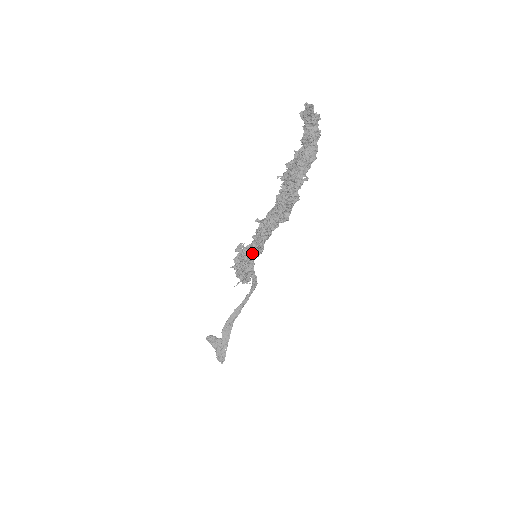
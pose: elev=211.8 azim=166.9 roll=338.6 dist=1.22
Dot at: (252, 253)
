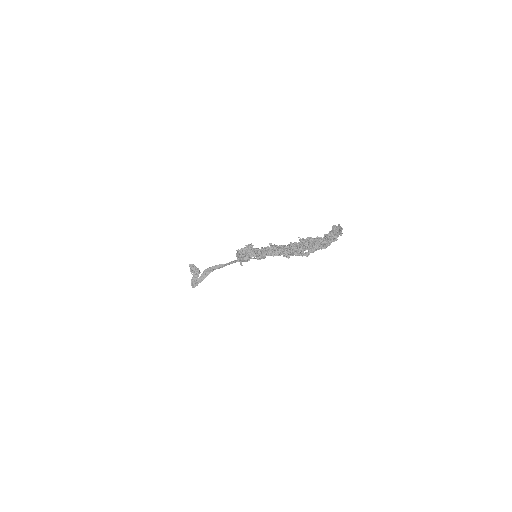
Dot at: (255, 254)
